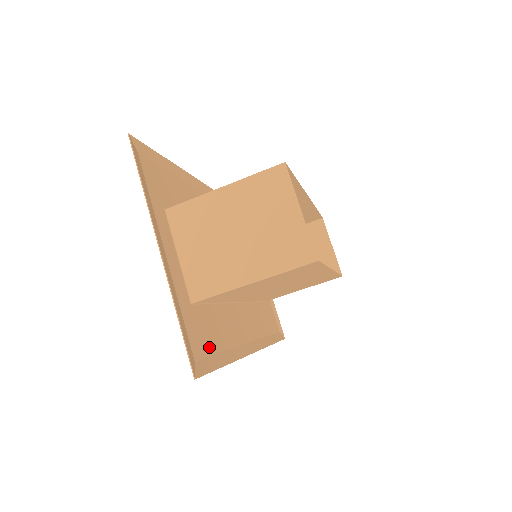
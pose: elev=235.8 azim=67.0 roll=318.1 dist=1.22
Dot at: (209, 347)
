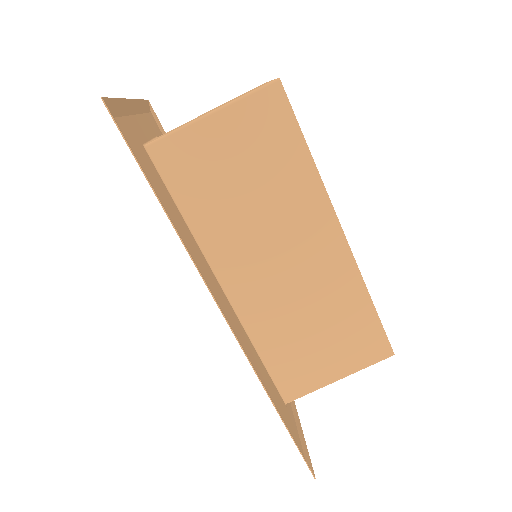
Dot at: (145, 169)
